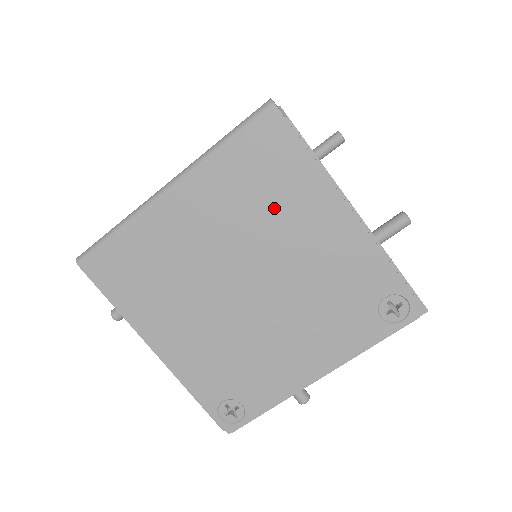
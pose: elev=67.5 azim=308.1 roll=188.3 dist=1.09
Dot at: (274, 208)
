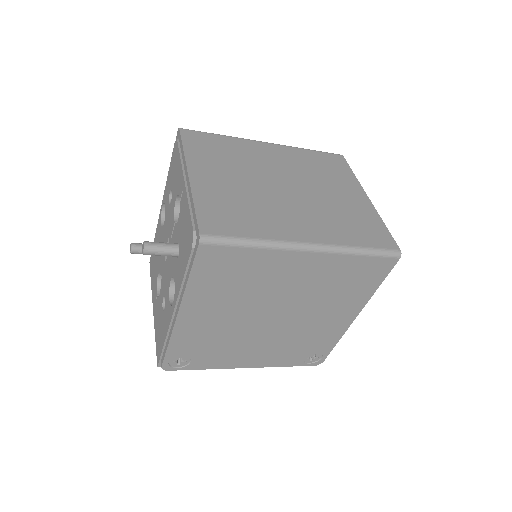
Dot at: (335, 295)
